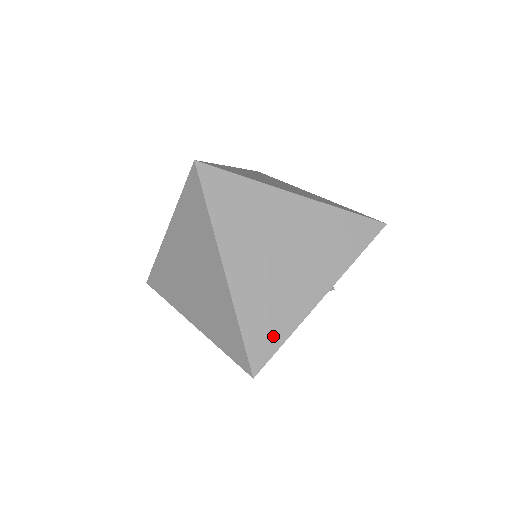
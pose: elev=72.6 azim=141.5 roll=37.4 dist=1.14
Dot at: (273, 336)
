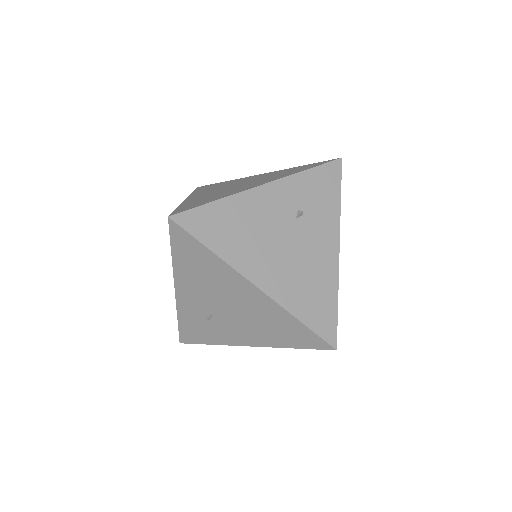
Dot at: (203, 203)
